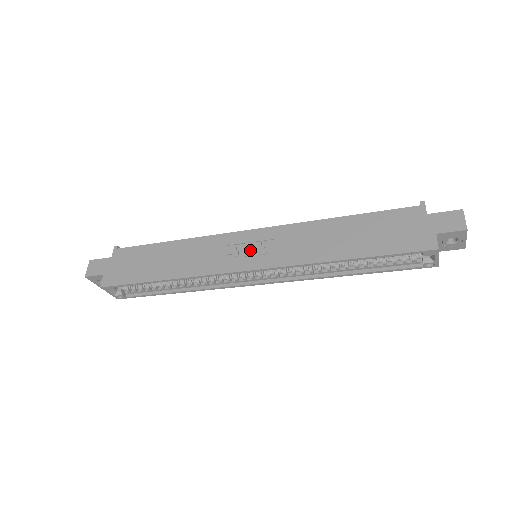
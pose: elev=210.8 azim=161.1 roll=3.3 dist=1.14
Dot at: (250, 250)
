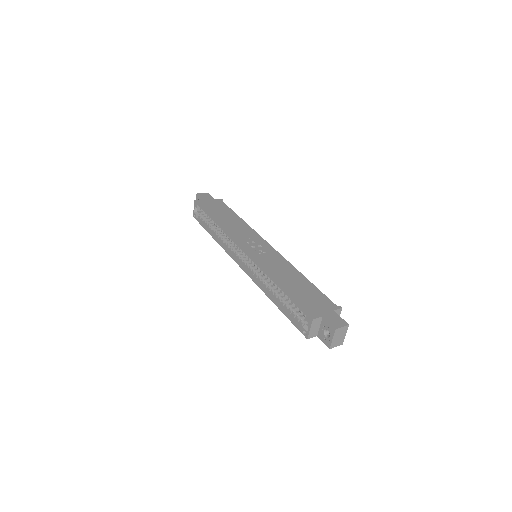
Dot at: (256, 246)
